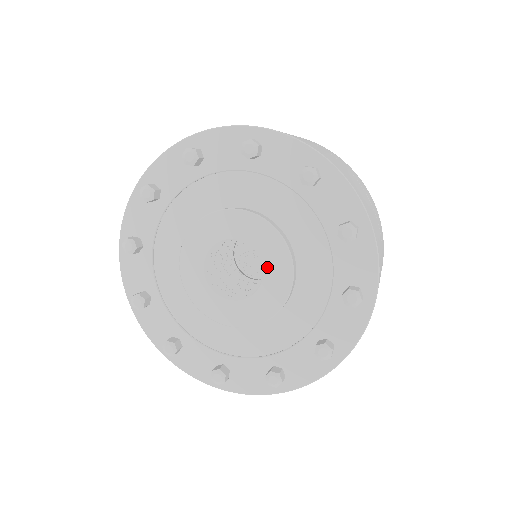
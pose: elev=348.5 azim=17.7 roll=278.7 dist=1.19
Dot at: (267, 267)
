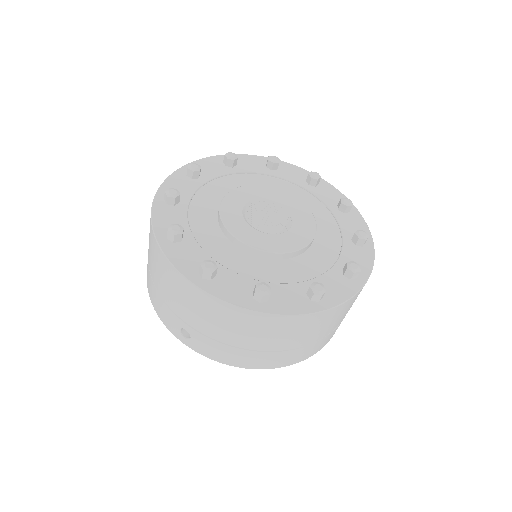
Dot at: (296, 226)
